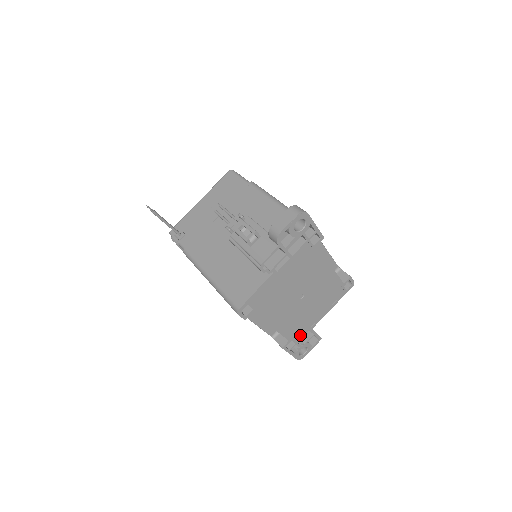
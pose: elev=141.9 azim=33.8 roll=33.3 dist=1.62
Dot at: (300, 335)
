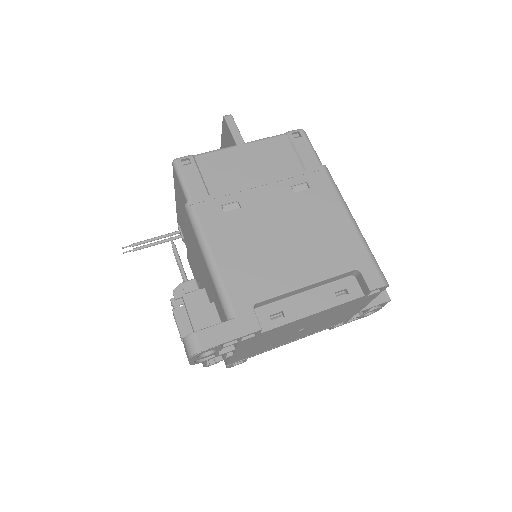
Dot at: (346, 319)
